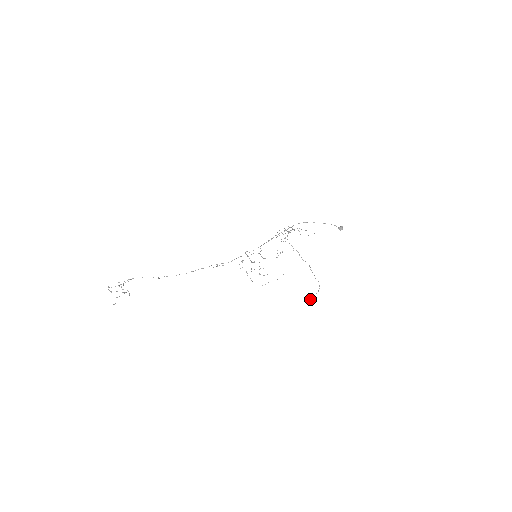
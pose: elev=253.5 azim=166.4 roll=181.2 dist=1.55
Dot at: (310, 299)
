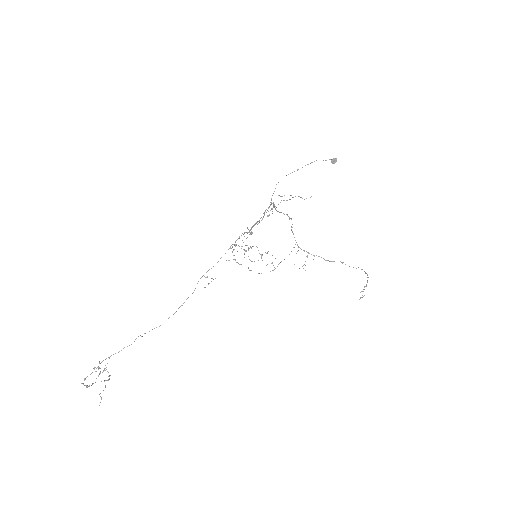
Dot at: occluded
